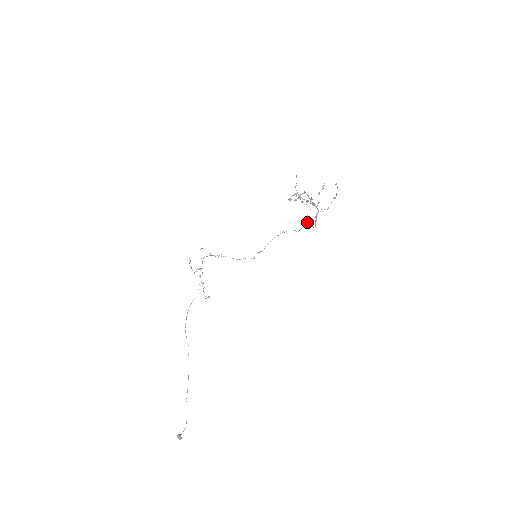
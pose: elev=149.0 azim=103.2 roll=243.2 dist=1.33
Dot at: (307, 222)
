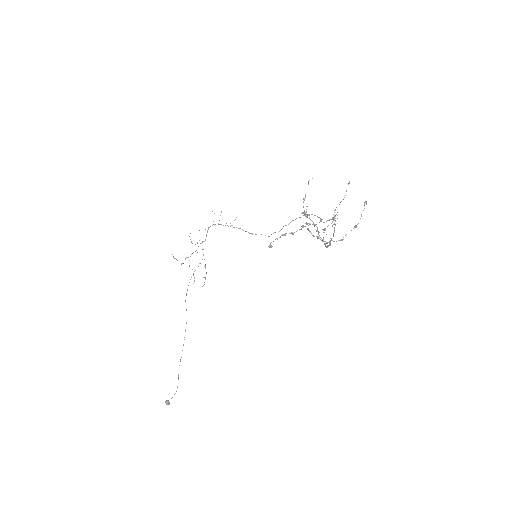
Dot at: (333, 218)
